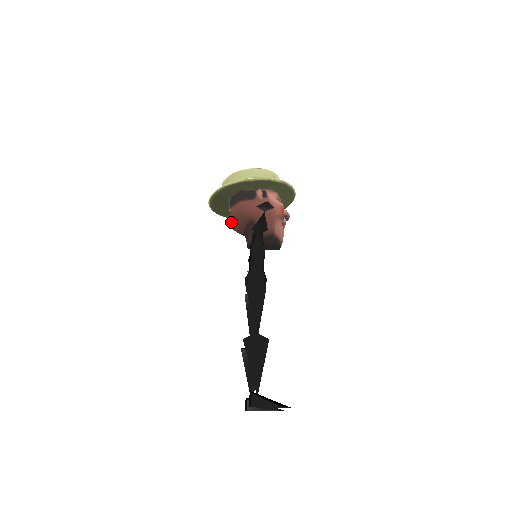
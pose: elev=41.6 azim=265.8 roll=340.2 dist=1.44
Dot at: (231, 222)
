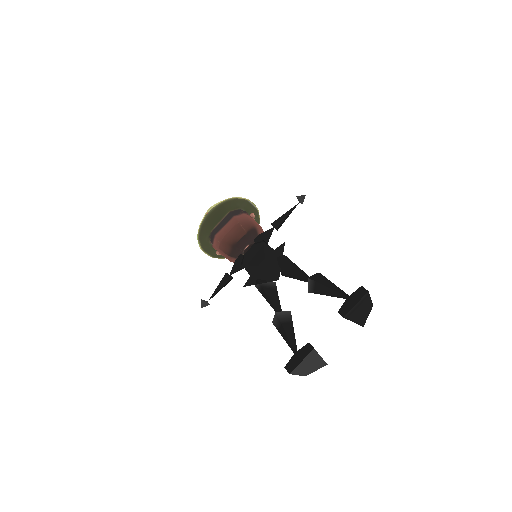
Dot at: (226, 232)
